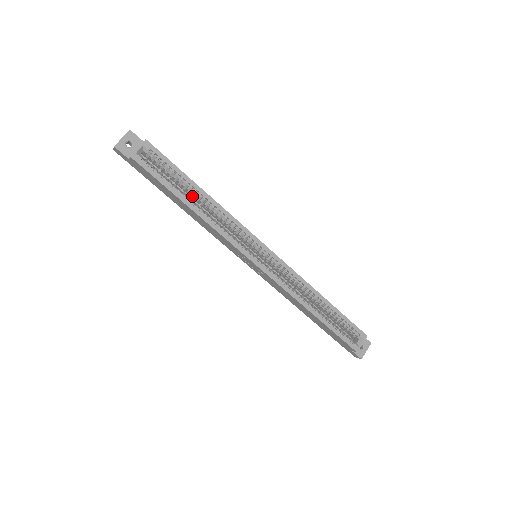
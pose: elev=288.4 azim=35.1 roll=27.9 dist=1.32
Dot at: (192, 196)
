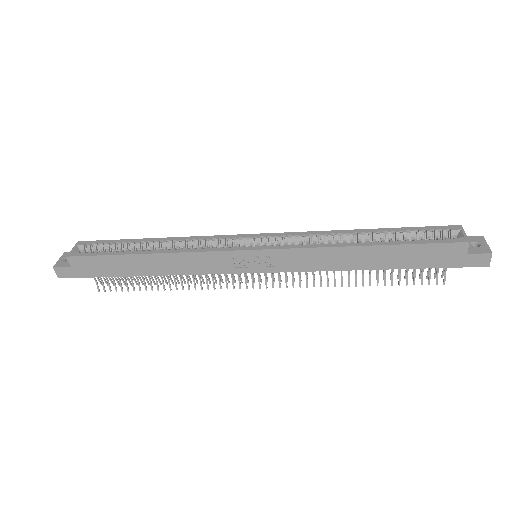
Dot at: occluded
